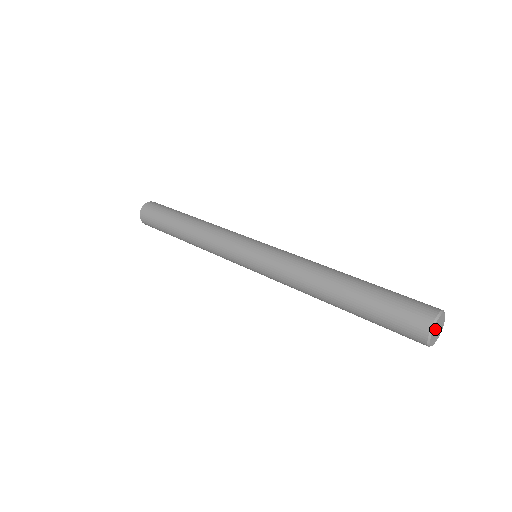
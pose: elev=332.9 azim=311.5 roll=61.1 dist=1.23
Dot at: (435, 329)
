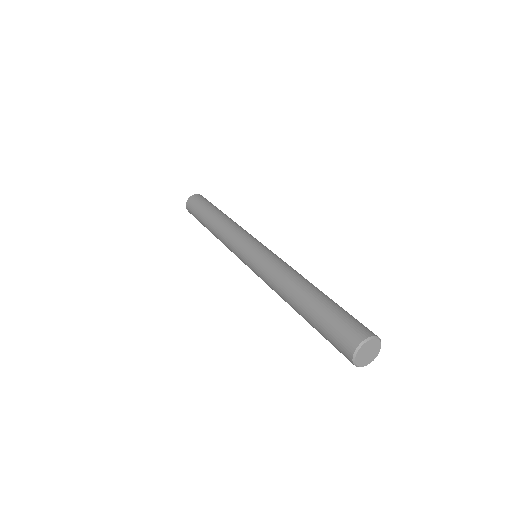
Dot at: (361, 357)
